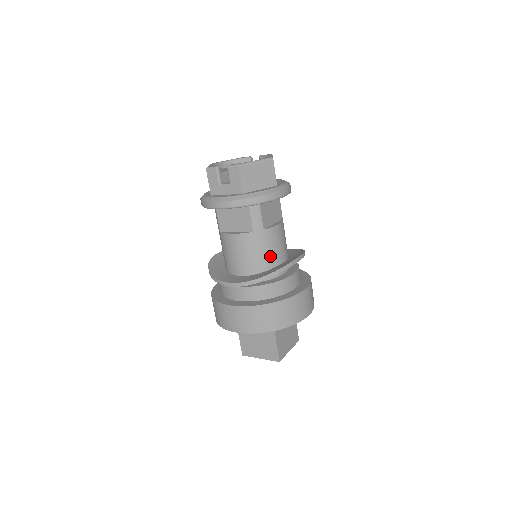
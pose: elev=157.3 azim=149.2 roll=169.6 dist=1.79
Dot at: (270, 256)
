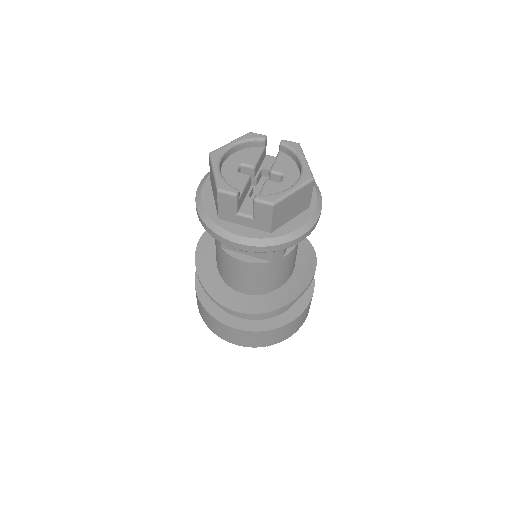
Dot at: (283, 276)
